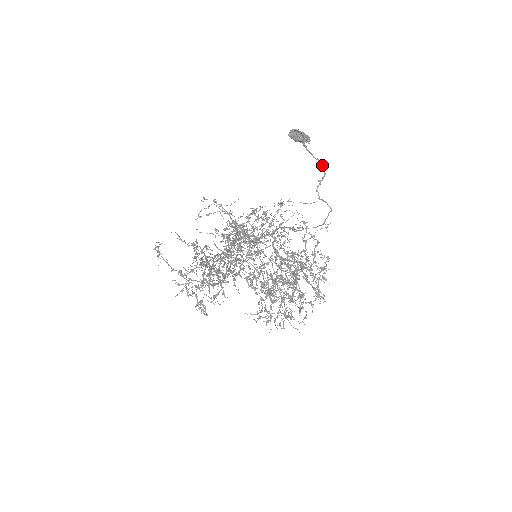
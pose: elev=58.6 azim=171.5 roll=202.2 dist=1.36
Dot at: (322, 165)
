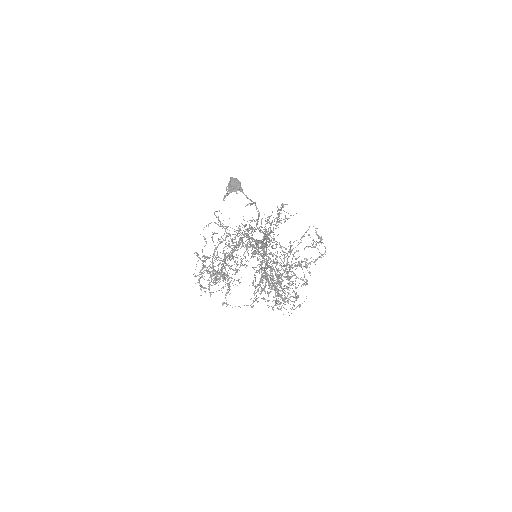
Dot at: (256, 207)
